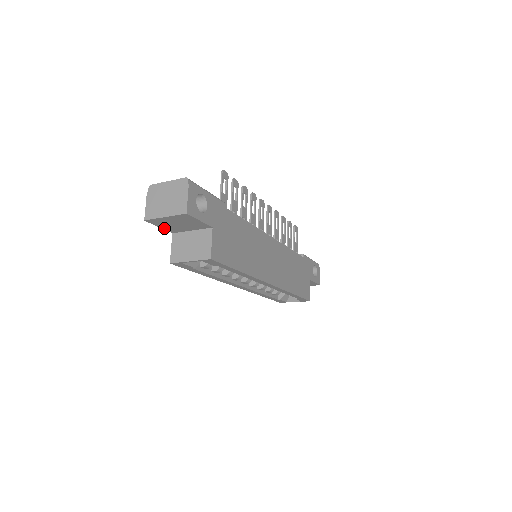
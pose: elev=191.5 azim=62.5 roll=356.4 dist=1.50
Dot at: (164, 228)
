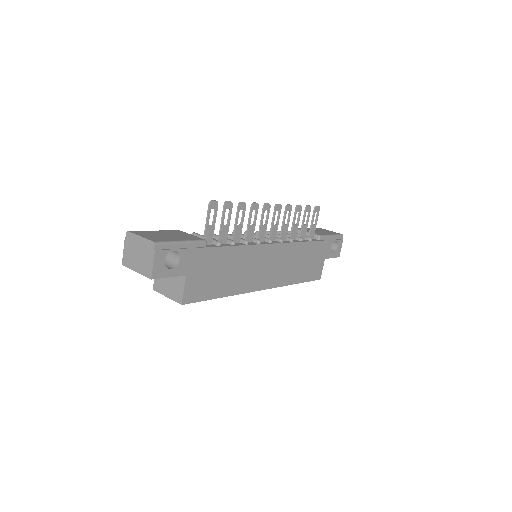
Dot at: occluded
